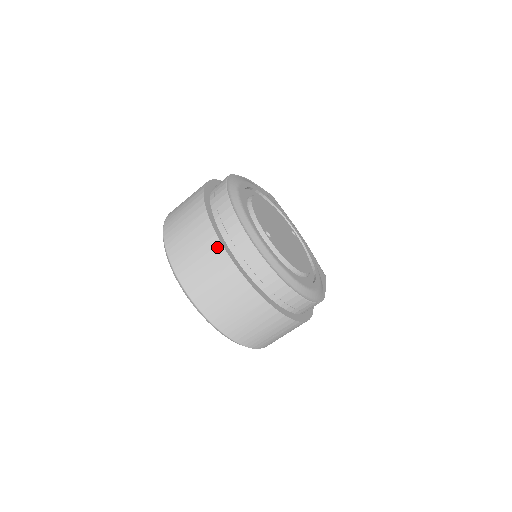
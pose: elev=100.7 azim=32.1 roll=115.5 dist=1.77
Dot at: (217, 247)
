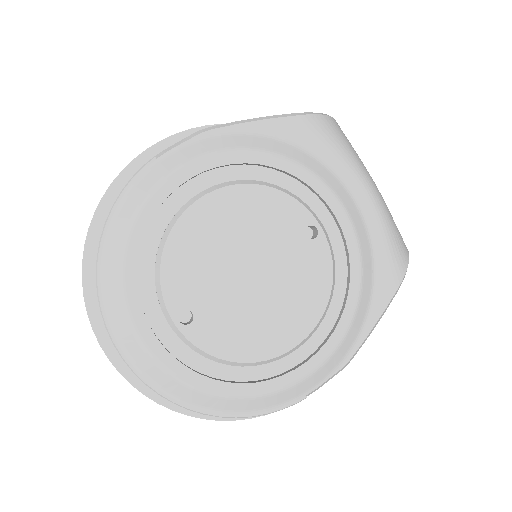
Dot at: (101, 345)
